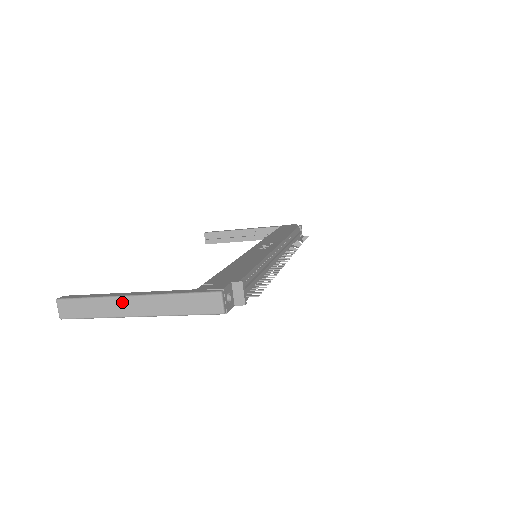
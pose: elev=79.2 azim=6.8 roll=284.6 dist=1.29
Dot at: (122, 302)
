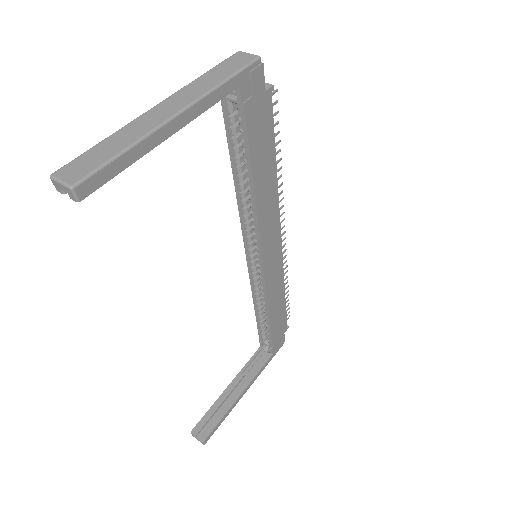
Dot at: (148, 115)
